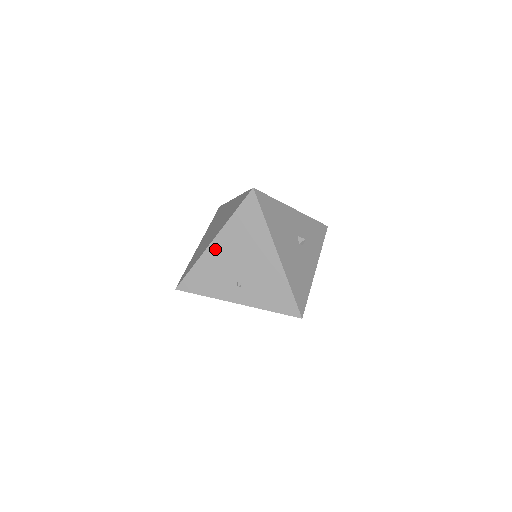
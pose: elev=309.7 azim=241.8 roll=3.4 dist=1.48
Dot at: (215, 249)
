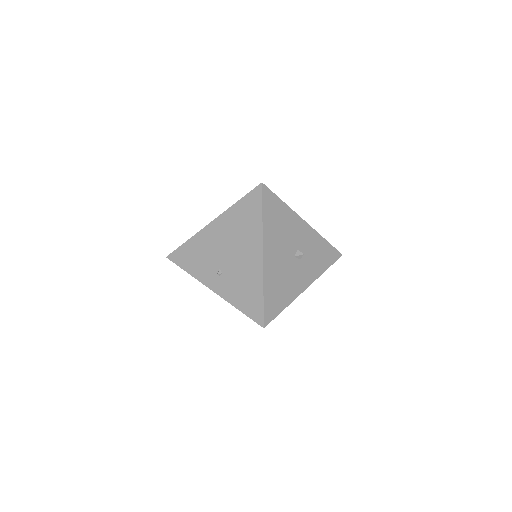
Dot at: (210, 231)
